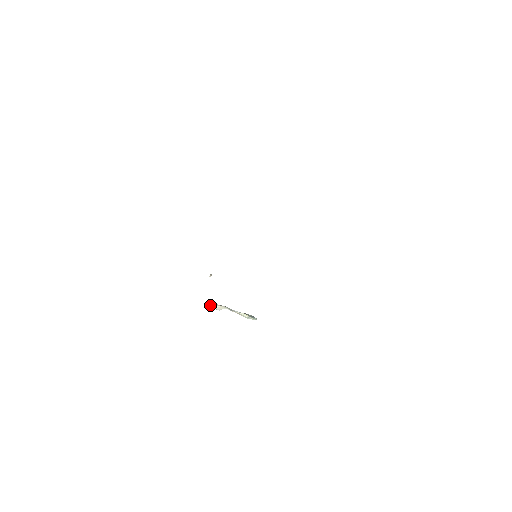
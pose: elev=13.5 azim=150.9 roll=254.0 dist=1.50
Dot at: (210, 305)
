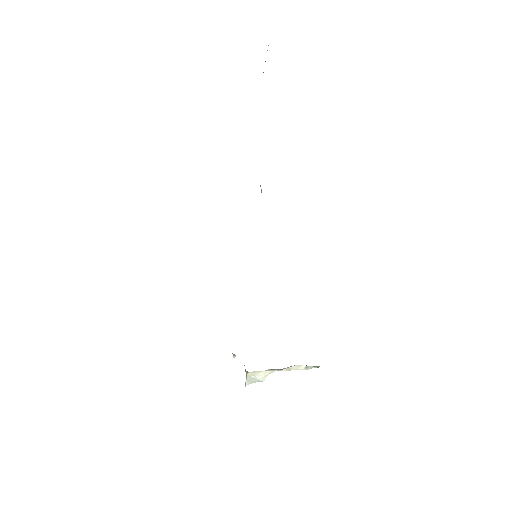
Dot at: (248, 379)
